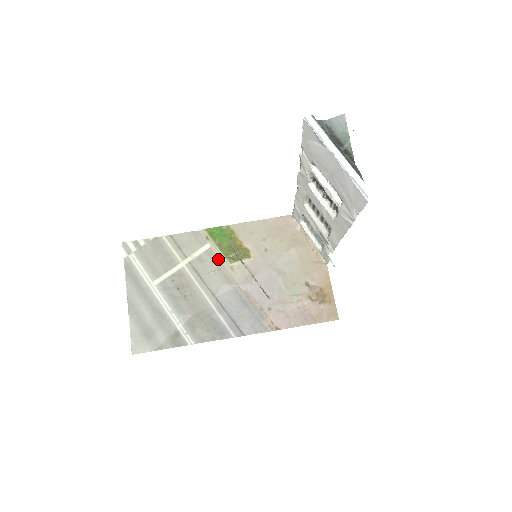
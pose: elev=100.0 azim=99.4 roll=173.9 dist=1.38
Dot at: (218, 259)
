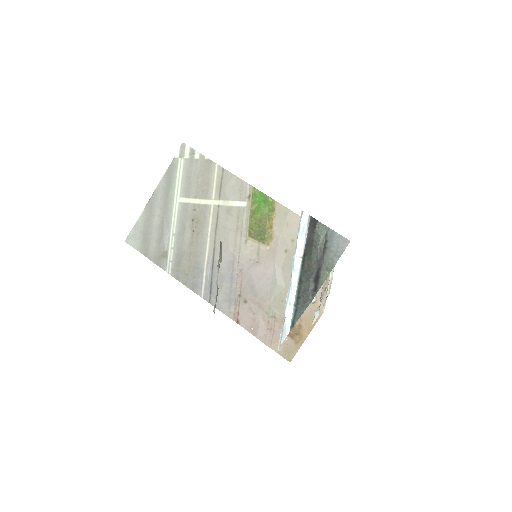
Dot at: (242, 223)
